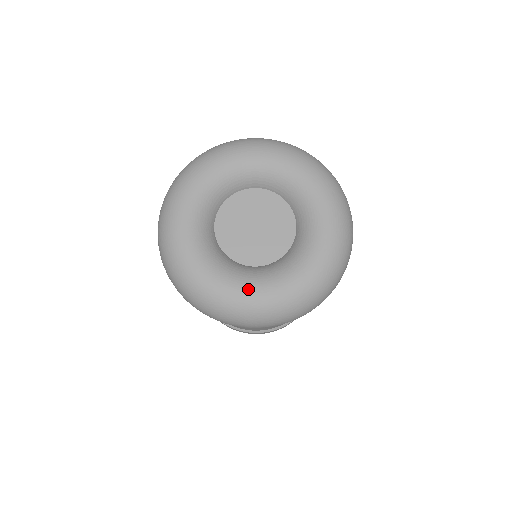
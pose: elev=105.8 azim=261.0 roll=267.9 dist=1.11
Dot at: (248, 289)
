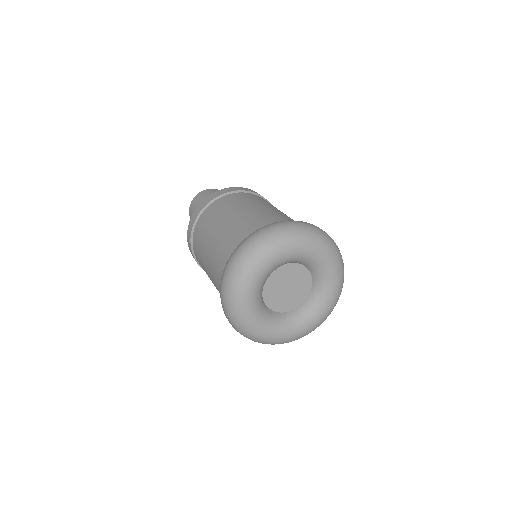
Dot at: (322, 313)
